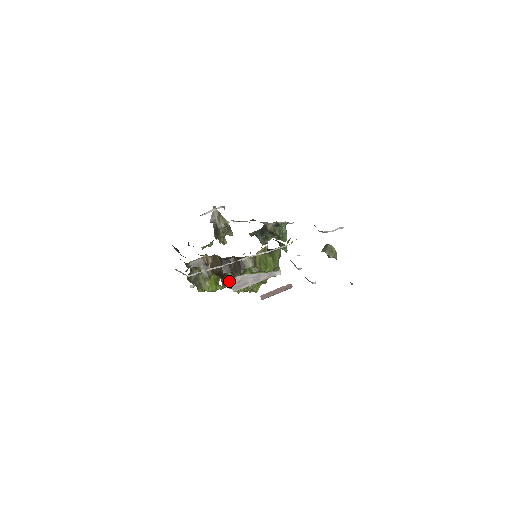
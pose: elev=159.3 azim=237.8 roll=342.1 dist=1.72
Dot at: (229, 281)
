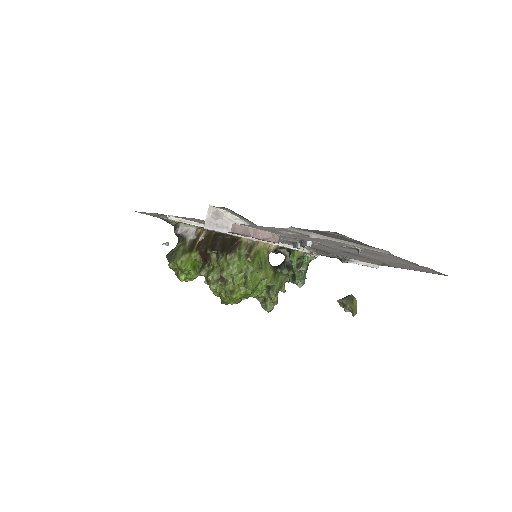
Dot at: (209, 268)
